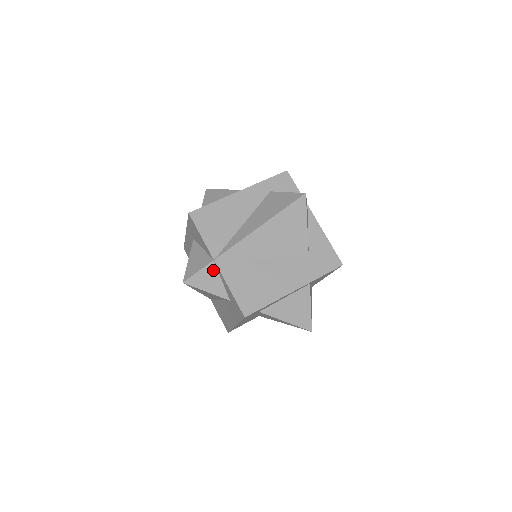
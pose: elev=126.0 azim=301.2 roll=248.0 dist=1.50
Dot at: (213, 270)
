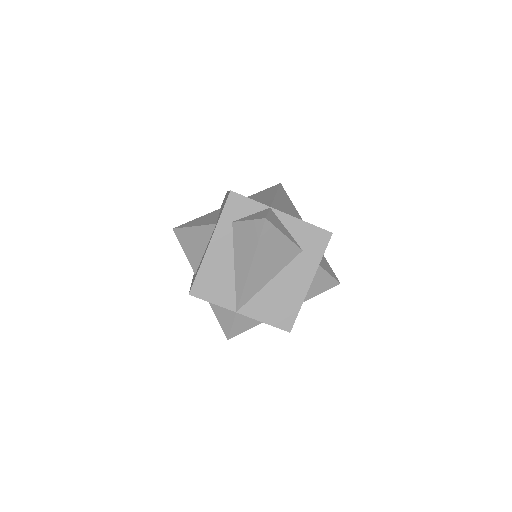
Dot at: (241, 317)
